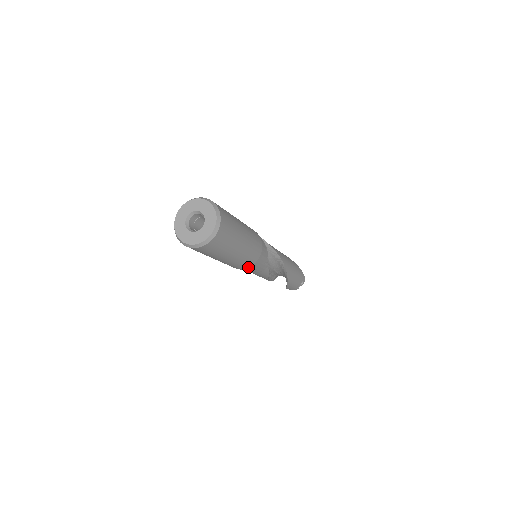
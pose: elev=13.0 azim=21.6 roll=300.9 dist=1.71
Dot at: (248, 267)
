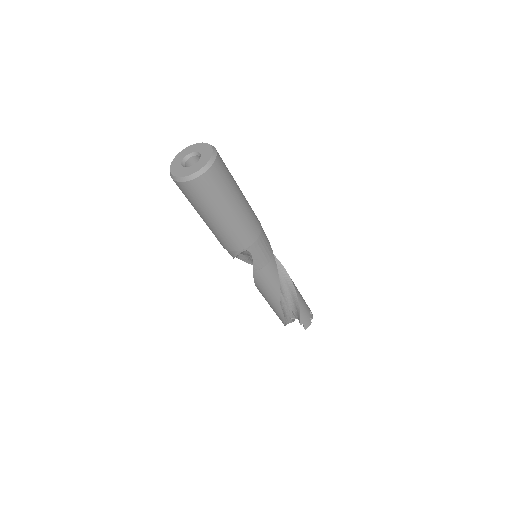
Dot at: (257, 240)
